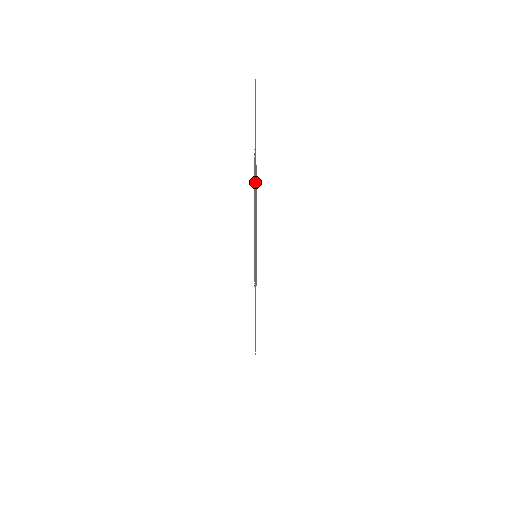
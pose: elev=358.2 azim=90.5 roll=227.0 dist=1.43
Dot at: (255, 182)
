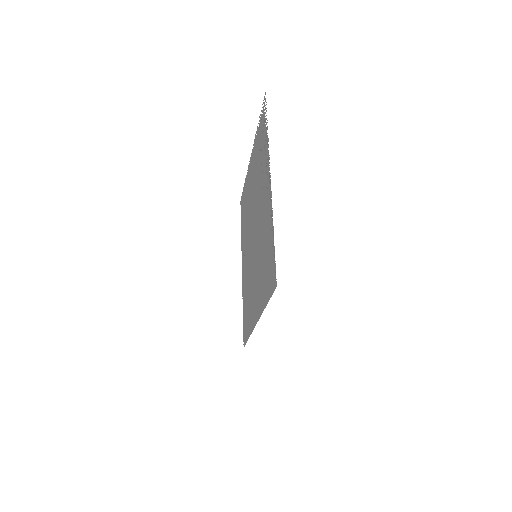
Dot at: (252, 199)
